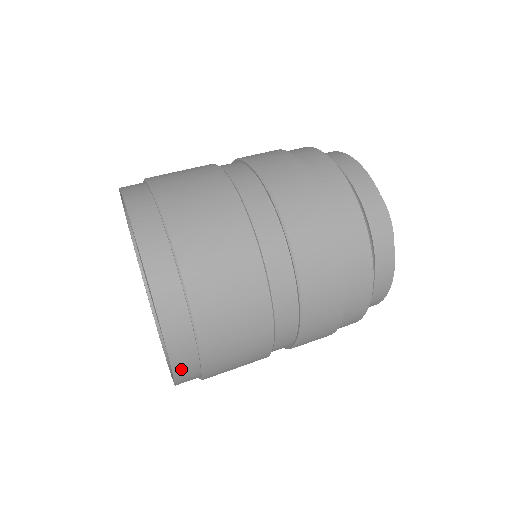
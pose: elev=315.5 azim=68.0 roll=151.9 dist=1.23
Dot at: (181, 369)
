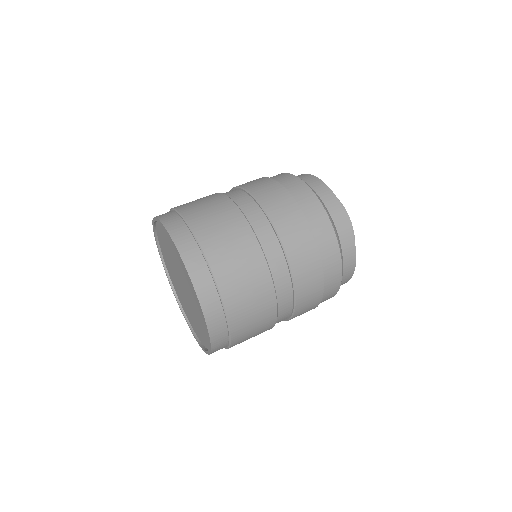
Dot at: occluded
